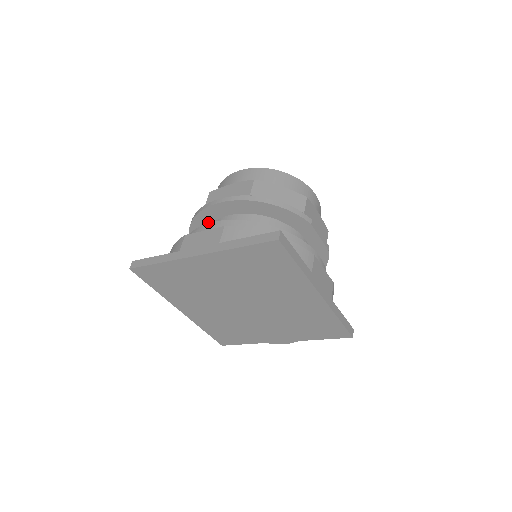
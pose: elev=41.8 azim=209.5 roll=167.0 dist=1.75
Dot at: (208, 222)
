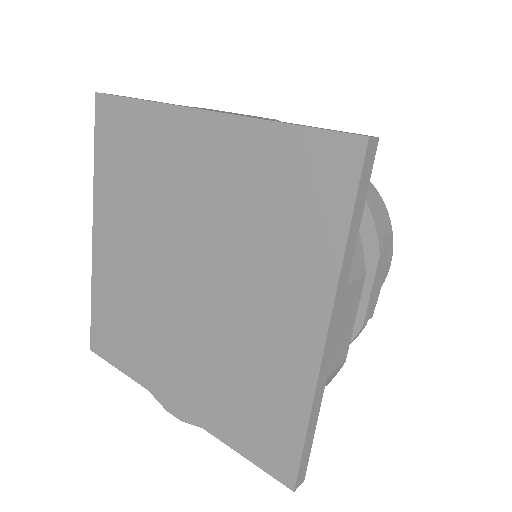
Dot at: occluded
